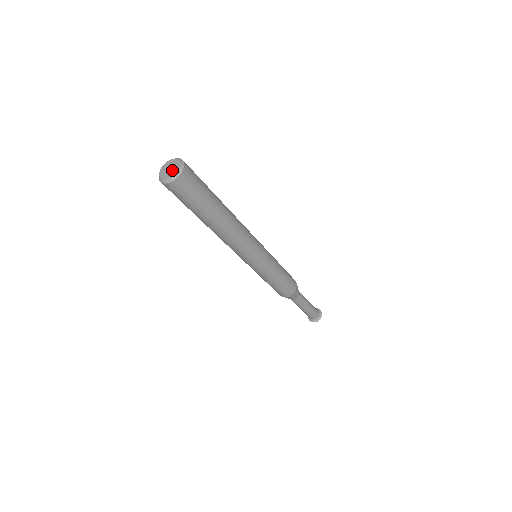
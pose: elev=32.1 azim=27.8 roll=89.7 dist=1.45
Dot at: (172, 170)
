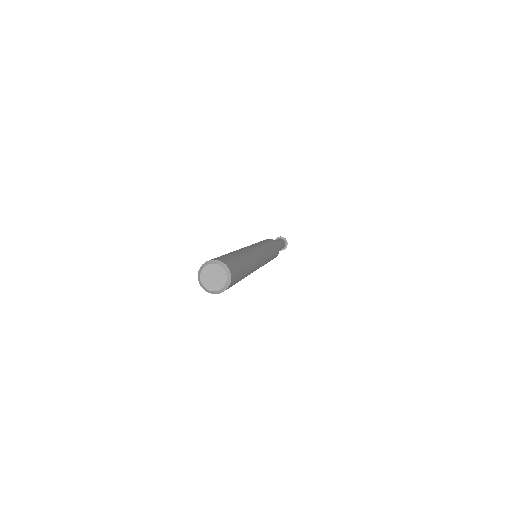
Dot at: (219, 277)
